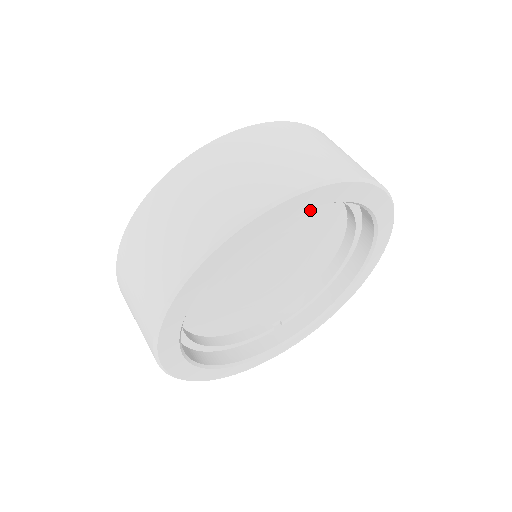
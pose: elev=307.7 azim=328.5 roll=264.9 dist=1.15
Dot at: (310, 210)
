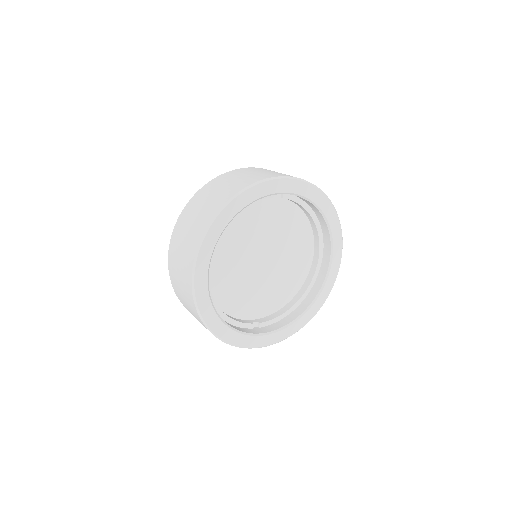
Dot at: (296, 224)
